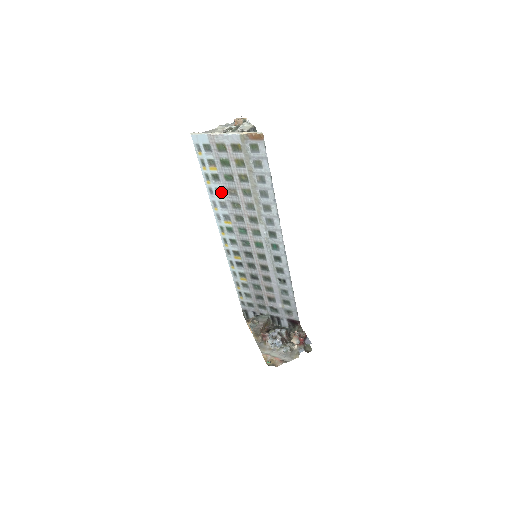
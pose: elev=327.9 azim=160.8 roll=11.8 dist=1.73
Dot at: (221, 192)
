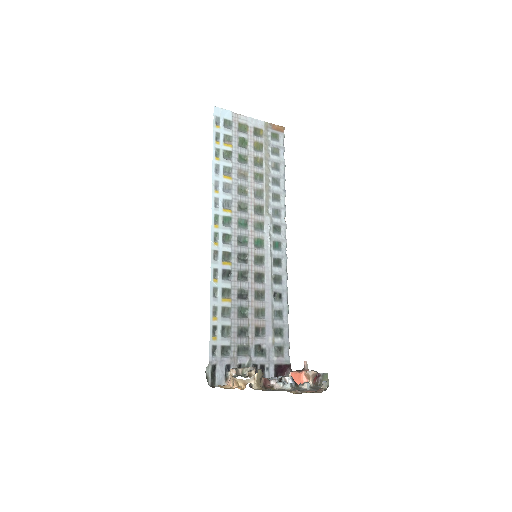
Dot at: (229, 173)
